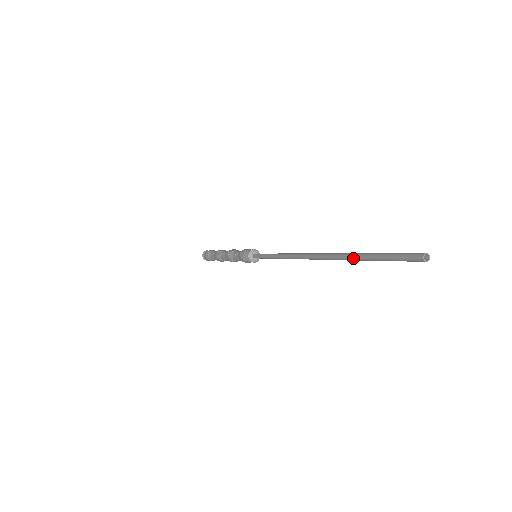
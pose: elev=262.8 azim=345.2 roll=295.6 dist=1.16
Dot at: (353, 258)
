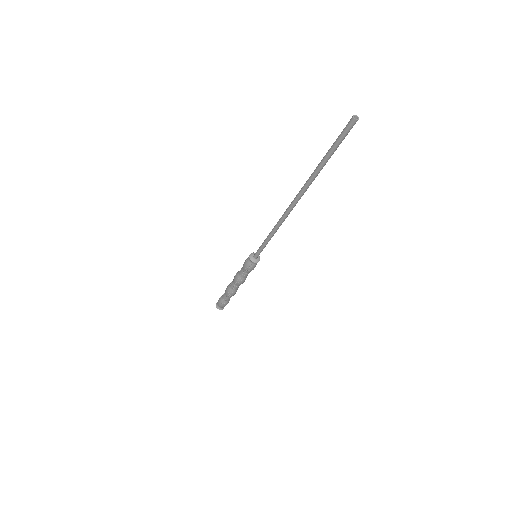
Dot at: (316, 170)
